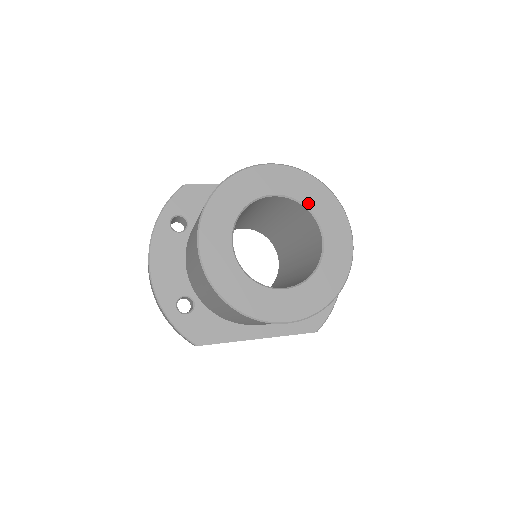
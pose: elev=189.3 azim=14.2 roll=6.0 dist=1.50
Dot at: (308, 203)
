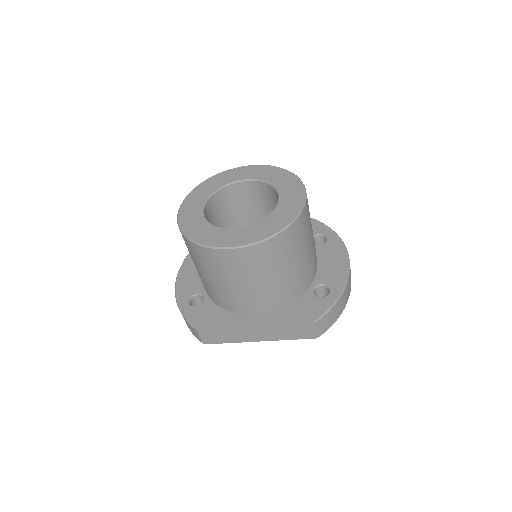
Dot at: (270, 181)
